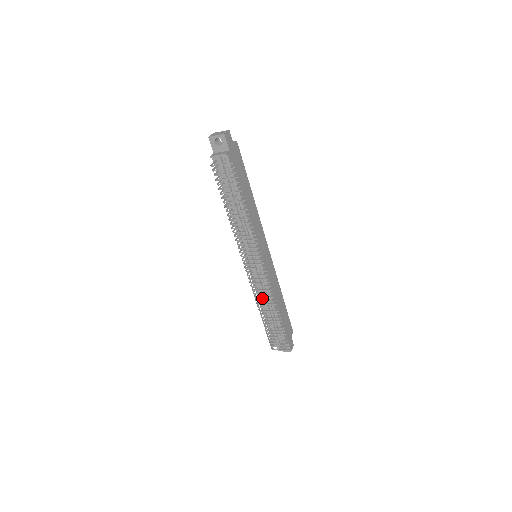
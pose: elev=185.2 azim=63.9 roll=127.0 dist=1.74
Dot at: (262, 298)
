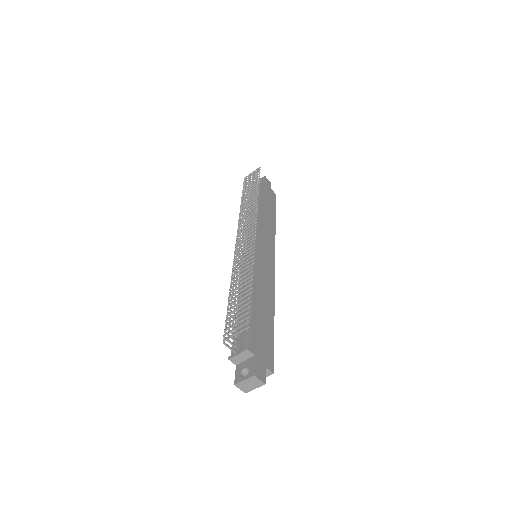
Dot at: occluded
